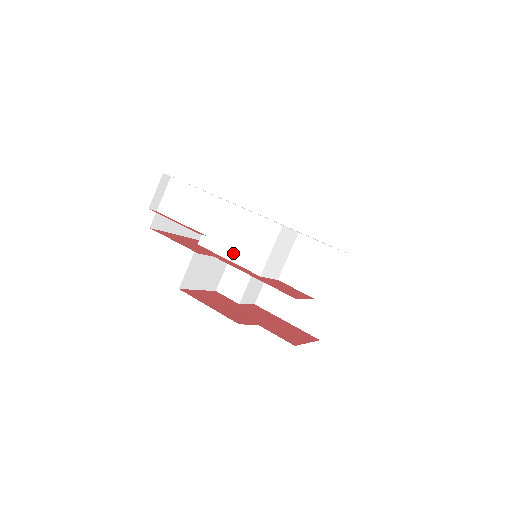
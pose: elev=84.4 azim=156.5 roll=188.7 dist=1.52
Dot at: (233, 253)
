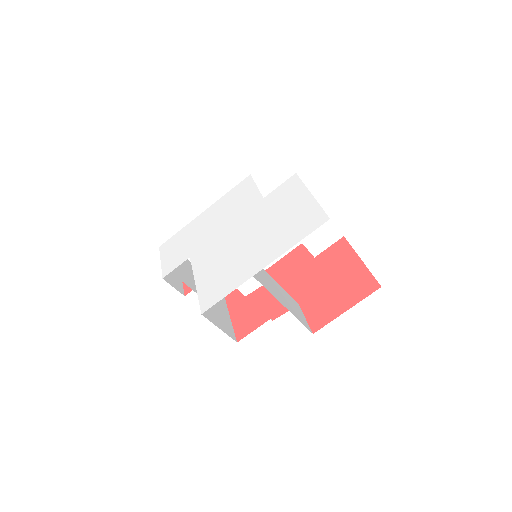
Dot at: occluded
